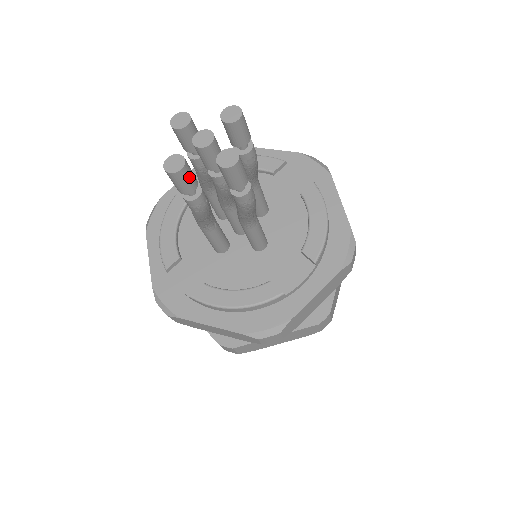
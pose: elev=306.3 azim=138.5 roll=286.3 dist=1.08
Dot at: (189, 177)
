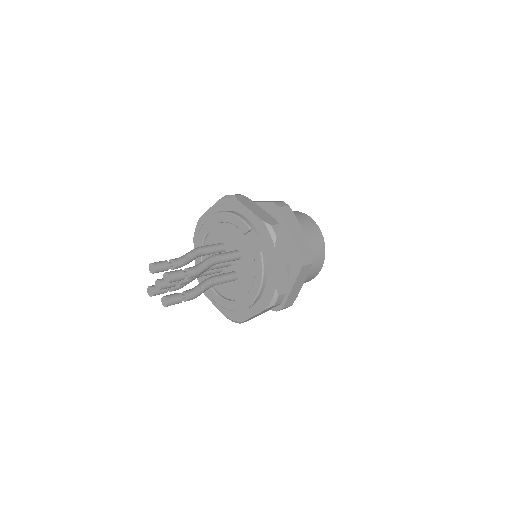
Dot at: (159, 294)
